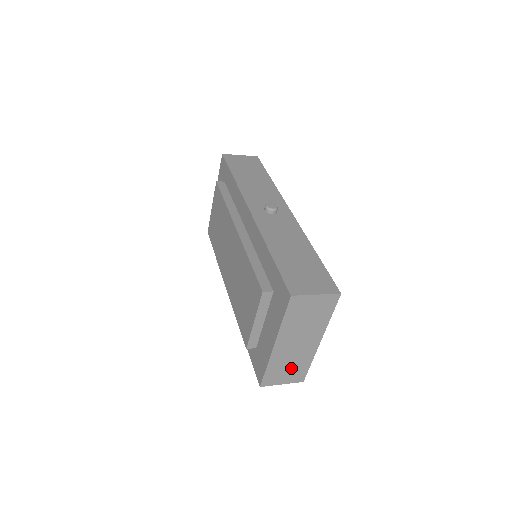
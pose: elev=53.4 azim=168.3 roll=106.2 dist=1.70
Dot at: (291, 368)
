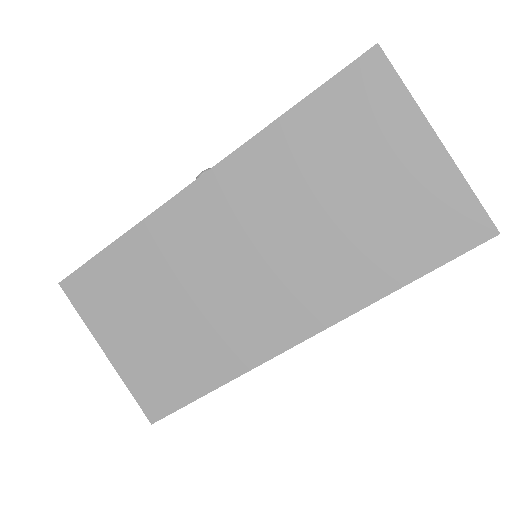
Dot at: occluded
